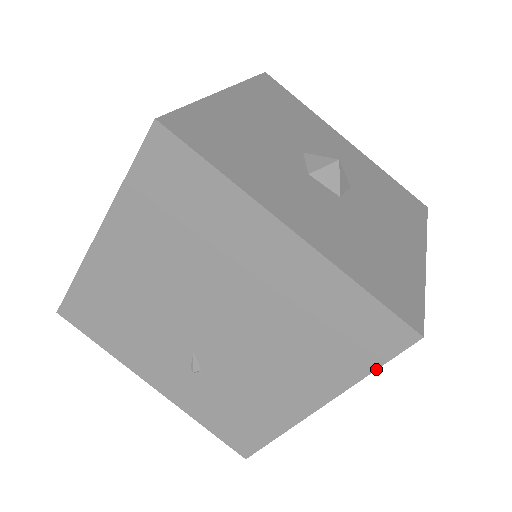
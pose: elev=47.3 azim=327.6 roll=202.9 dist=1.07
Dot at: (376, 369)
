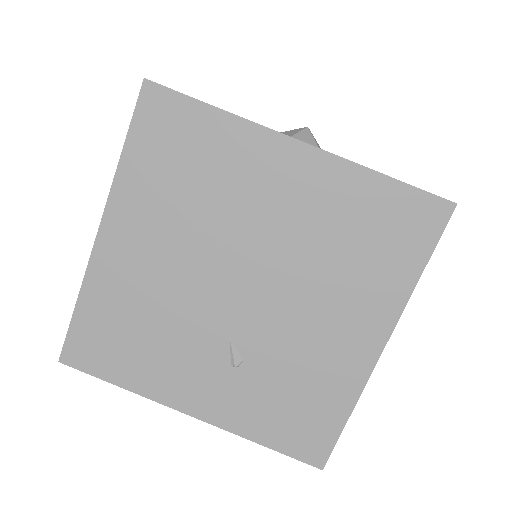
Dot at: (426, 264)
